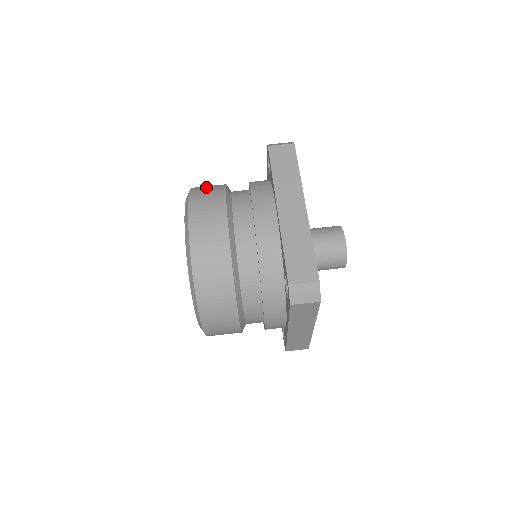
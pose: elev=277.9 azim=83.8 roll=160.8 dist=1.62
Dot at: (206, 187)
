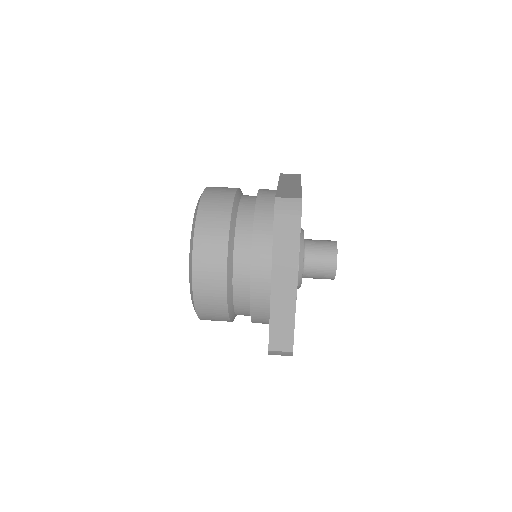
Dot at: occluded
